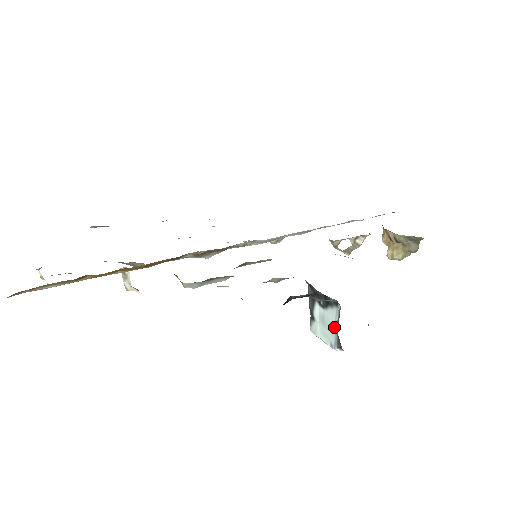
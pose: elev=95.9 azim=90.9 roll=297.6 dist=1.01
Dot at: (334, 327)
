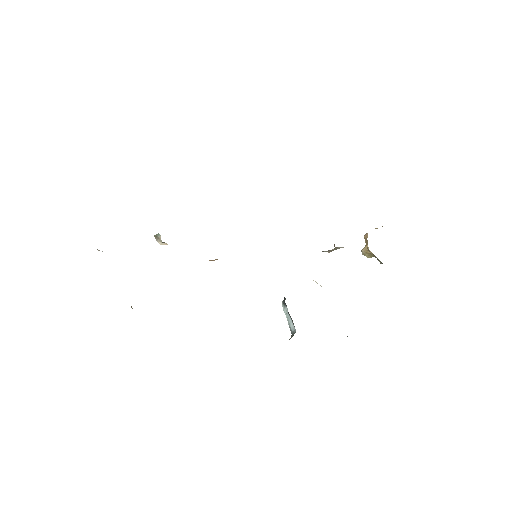
Dot at: (291, 329)
